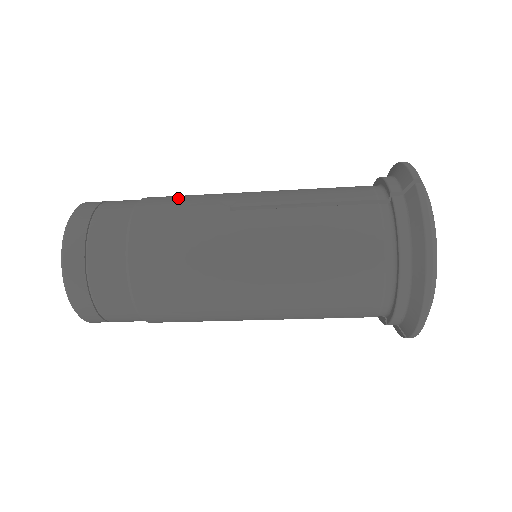
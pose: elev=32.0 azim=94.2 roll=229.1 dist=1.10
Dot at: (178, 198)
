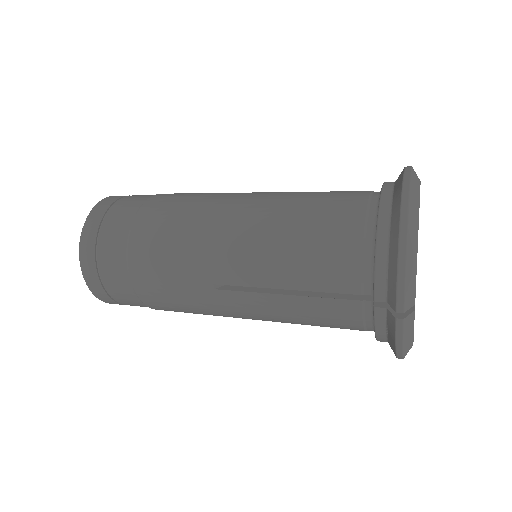
Dot at: (161, 258)
